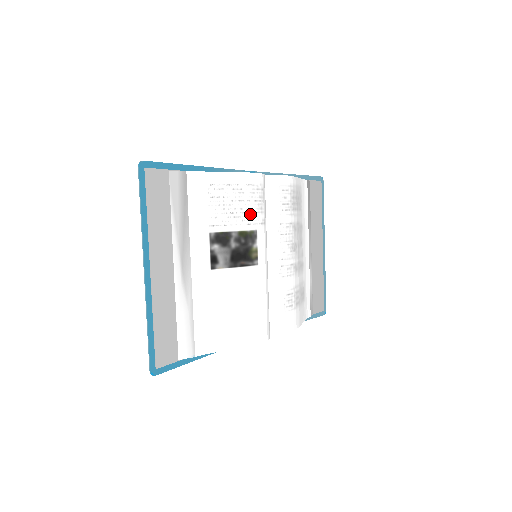
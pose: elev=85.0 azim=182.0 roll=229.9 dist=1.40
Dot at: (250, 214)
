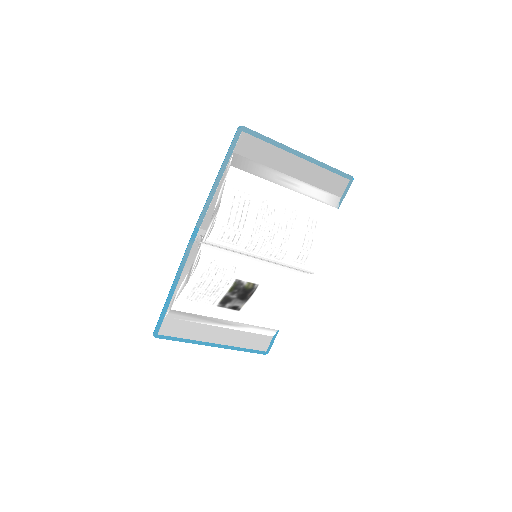
Dot at: (222, 281)
